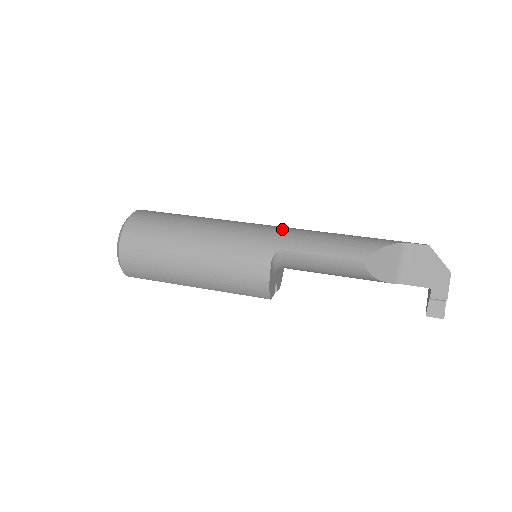
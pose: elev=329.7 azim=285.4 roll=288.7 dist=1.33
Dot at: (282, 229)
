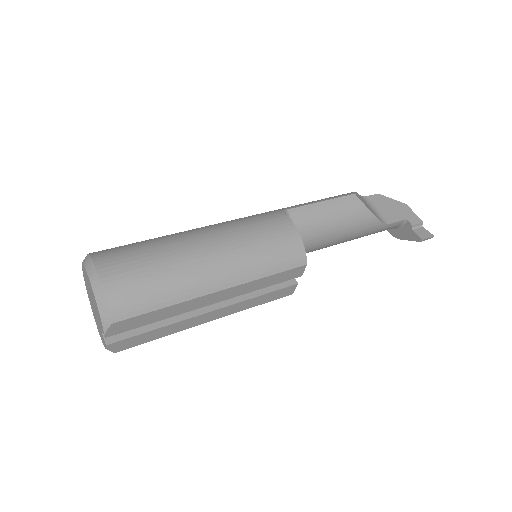
Dot at: occluded
